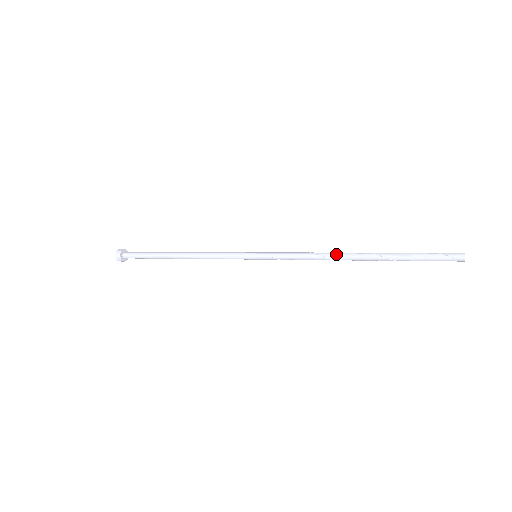
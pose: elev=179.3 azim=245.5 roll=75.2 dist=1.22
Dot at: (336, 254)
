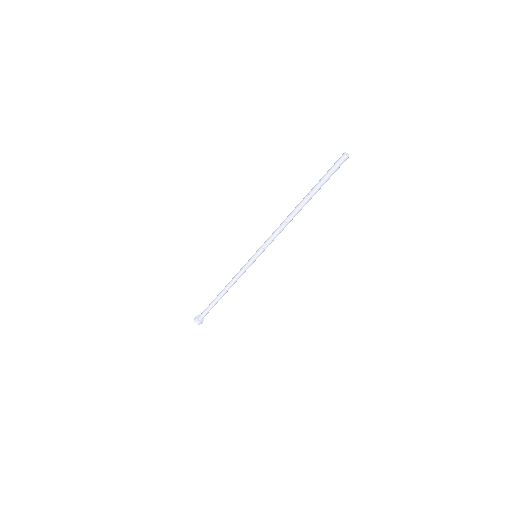
Dot at: (288, 216)
